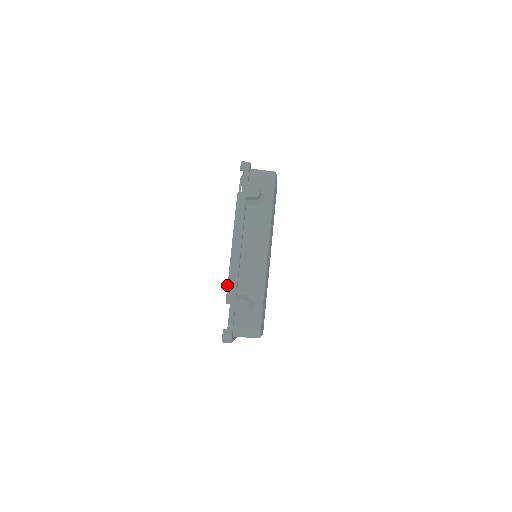
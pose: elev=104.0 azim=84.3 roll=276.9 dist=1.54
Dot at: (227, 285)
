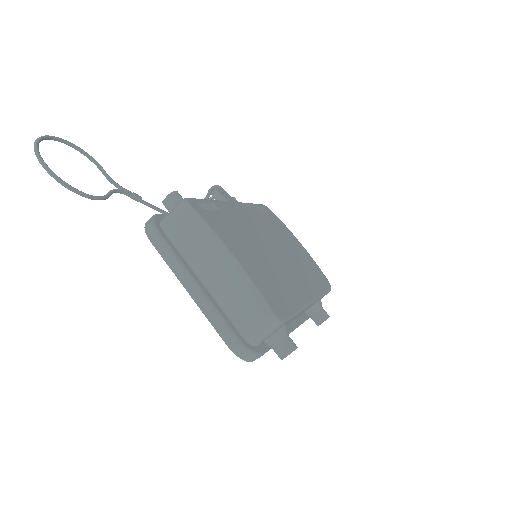
Dot at: occluded
